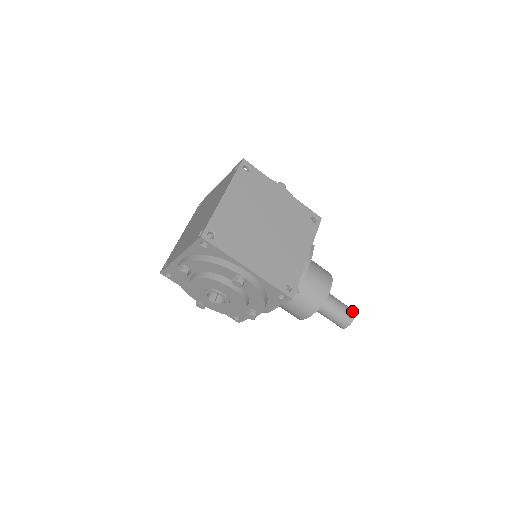
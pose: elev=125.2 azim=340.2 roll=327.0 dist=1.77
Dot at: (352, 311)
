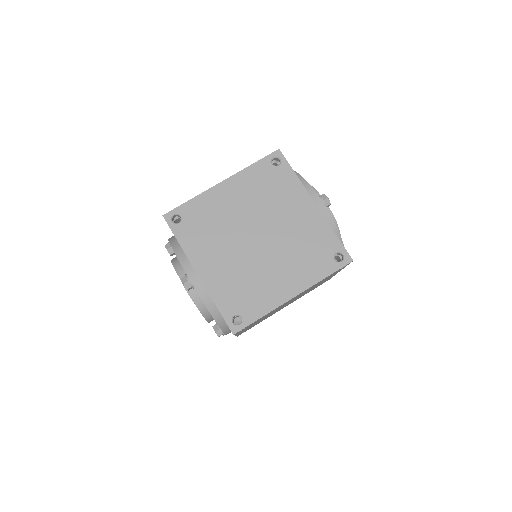
Dot at: occluded
